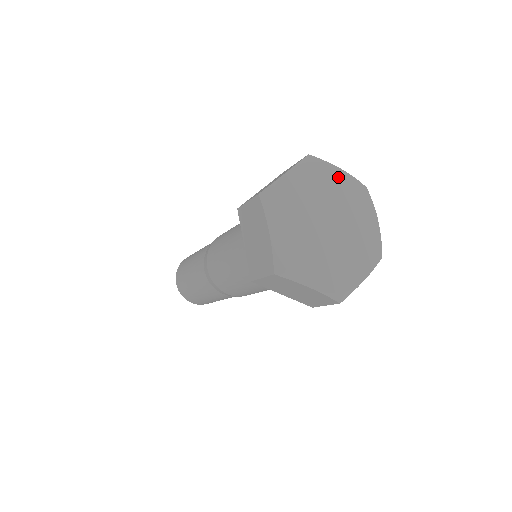
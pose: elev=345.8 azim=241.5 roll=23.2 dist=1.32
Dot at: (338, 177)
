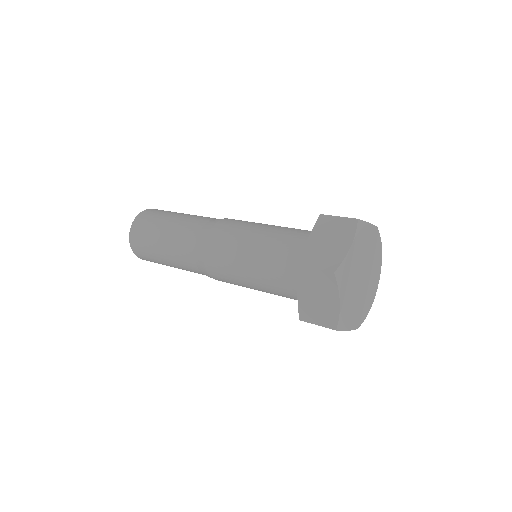
Dot at: (371, 233)
